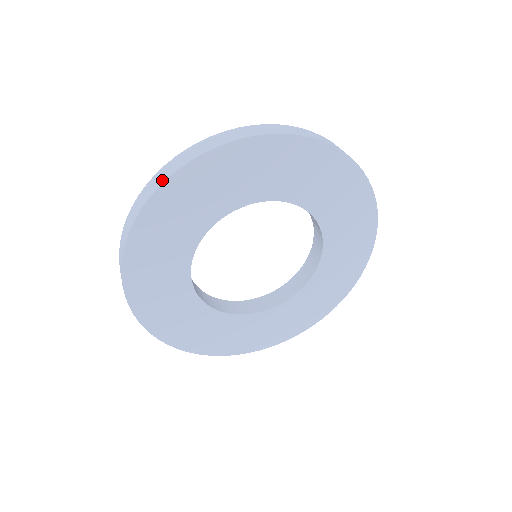
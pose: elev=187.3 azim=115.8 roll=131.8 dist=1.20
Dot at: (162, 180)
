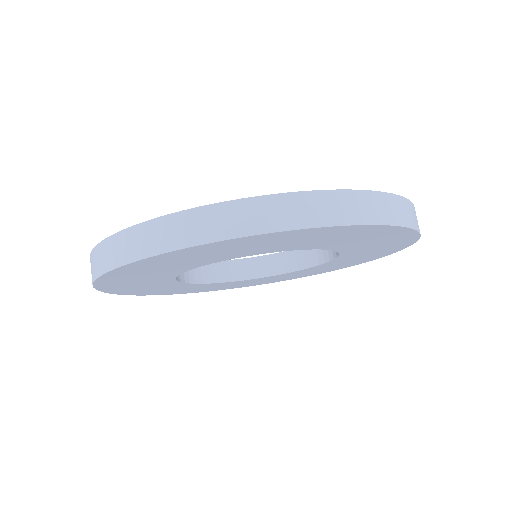
Dot at: (144, 252)
